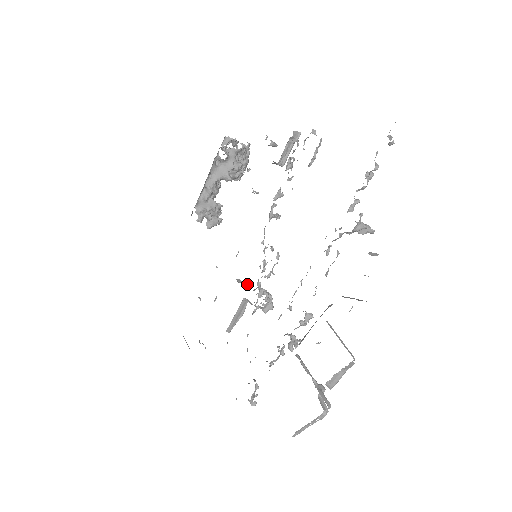
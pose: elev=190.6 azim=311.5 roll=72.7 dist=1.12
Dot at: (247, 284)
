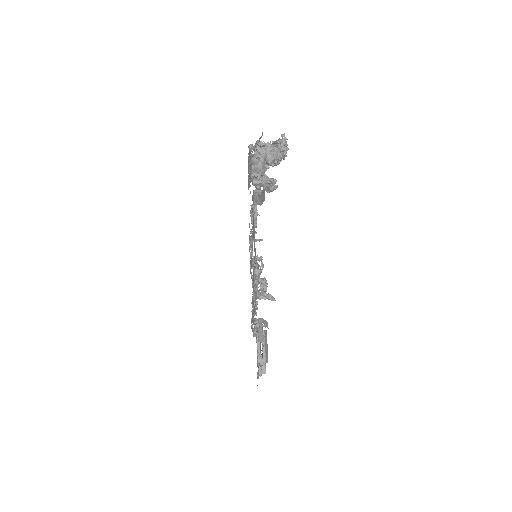
Dot at: occluded
